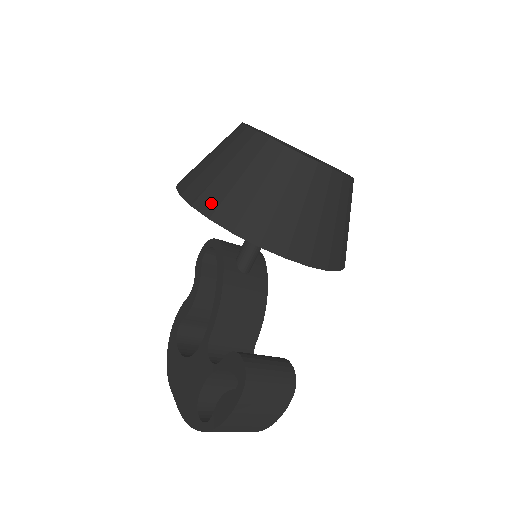
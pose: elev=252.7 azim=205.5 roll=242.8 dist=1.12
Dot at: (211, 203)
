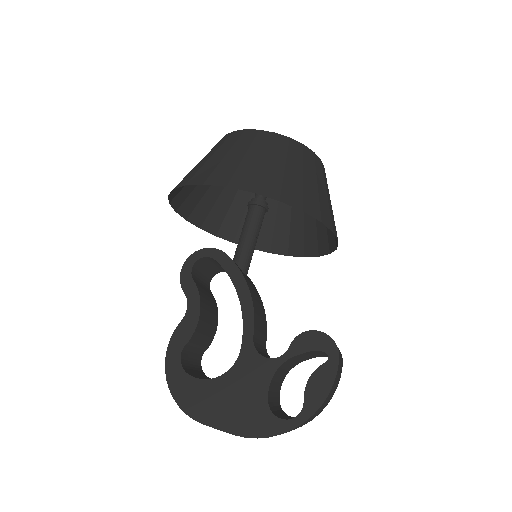
Dot at: (272, 188)
